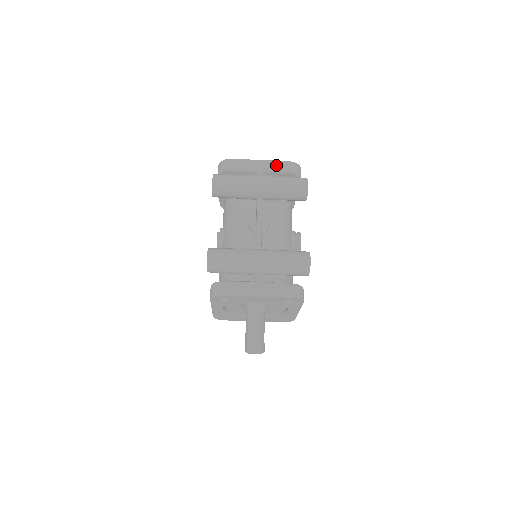
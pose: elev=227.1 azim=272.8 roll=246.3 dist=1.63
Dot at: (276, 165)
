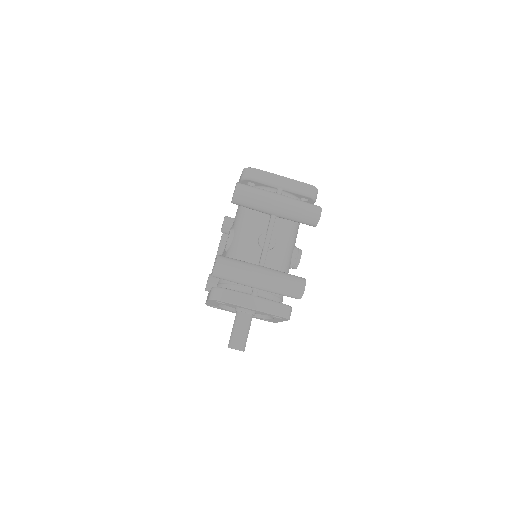
Dot at: (297, 185)
